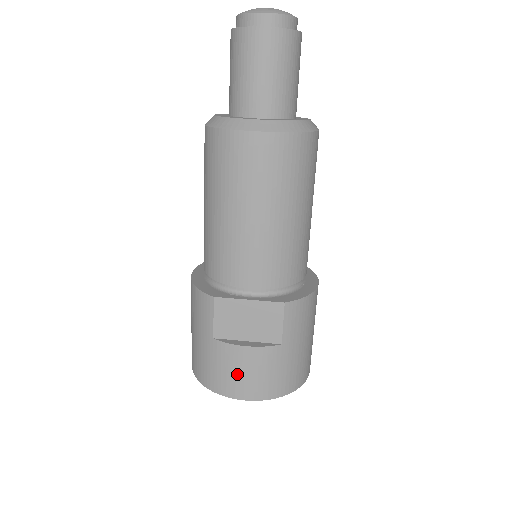
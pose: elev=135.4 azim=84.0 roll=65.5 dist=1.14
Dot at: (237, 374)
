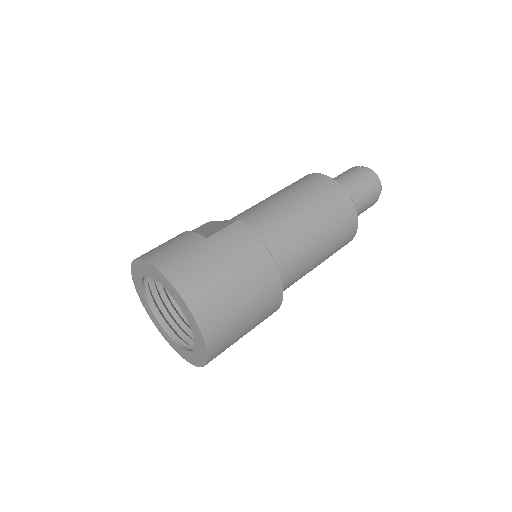
Dot at: (160, 245)
